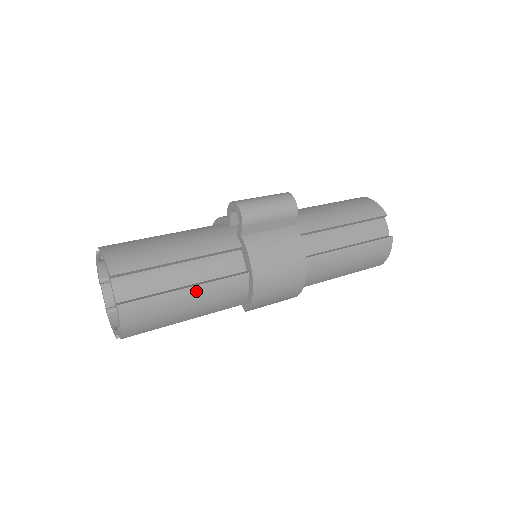
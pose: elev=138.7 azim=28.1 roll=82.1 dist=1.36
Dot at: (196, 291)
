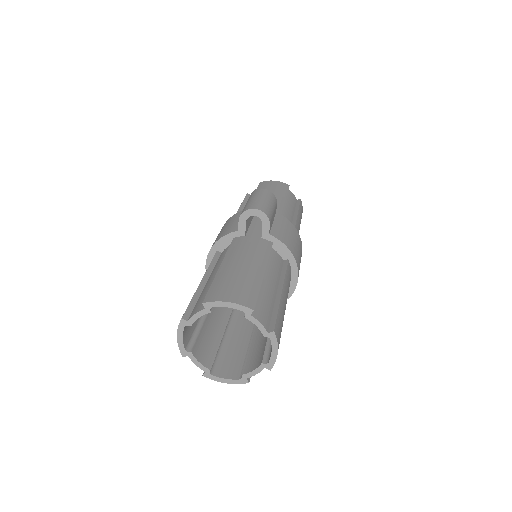
Dot at: (284, 291)
